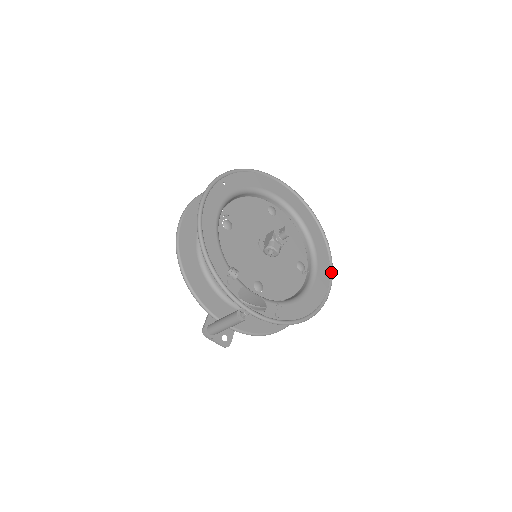
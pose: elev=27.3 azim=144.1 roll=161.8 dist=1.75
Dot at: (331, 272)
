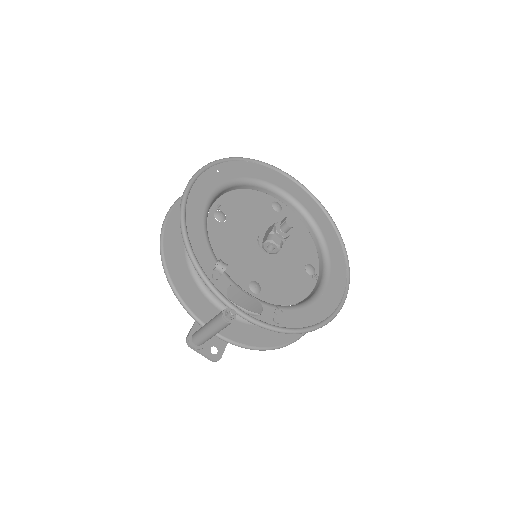
Dot at: (347, 277)
